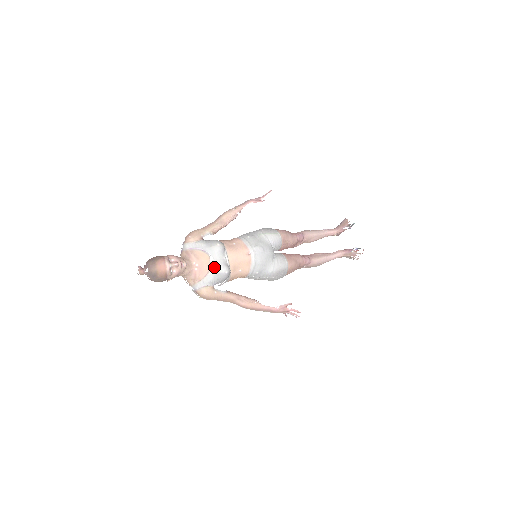
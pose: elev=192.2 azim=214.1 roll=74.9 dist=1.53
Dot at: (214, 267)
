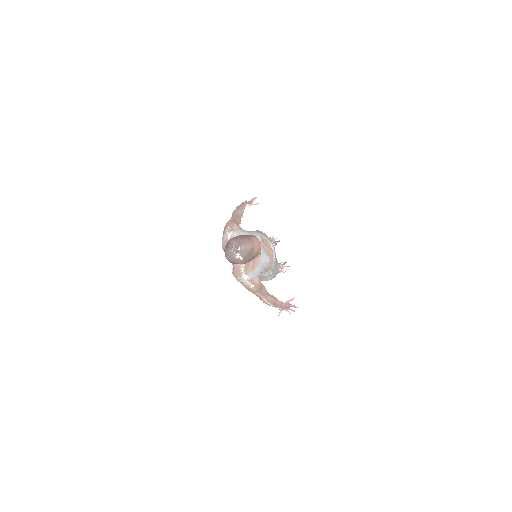
Dot at: (262, 256)
